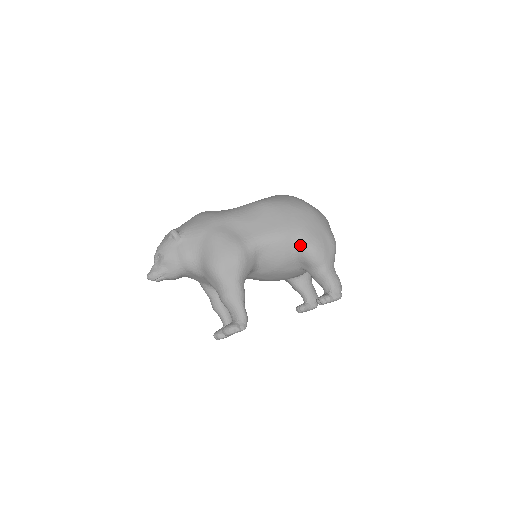
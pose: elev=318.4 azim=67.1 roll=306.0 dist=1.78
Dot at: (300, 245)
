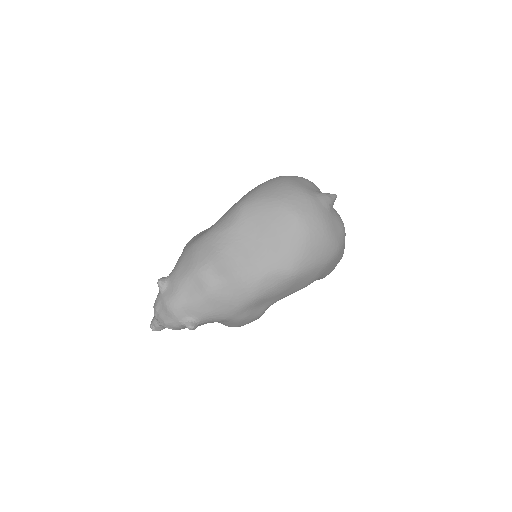
Dot at: occluded
